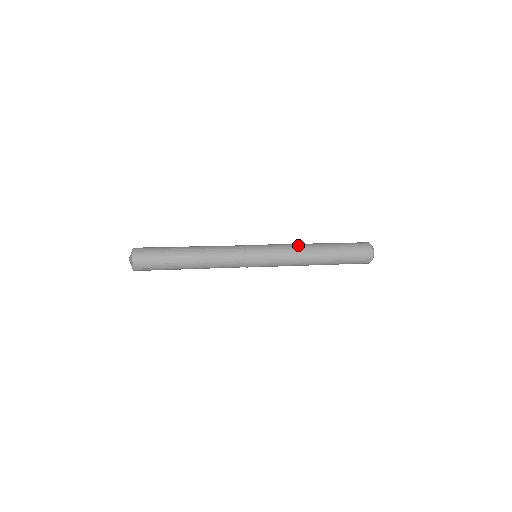
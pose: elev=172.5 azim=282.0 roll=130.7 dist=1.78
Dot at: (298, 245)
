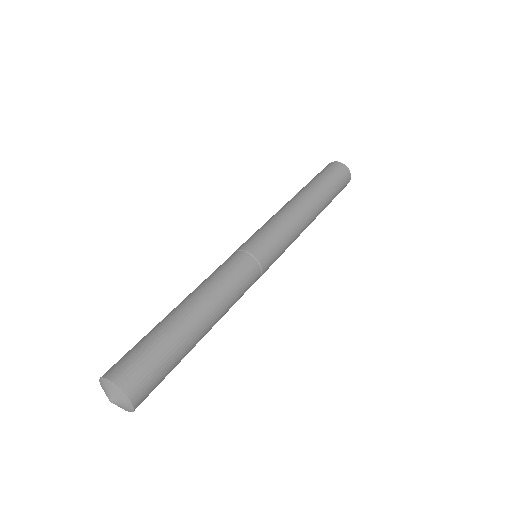
Dot at: (298, 214)
